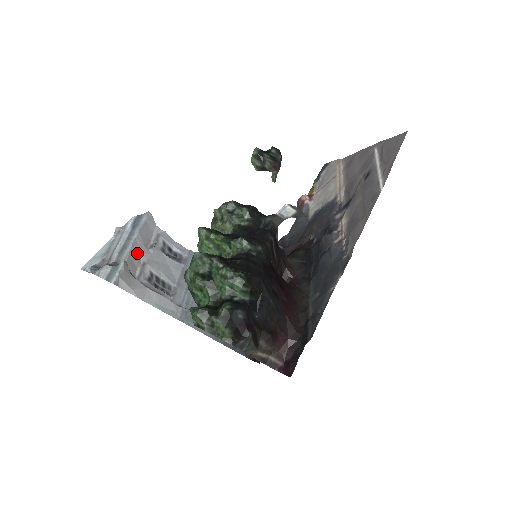
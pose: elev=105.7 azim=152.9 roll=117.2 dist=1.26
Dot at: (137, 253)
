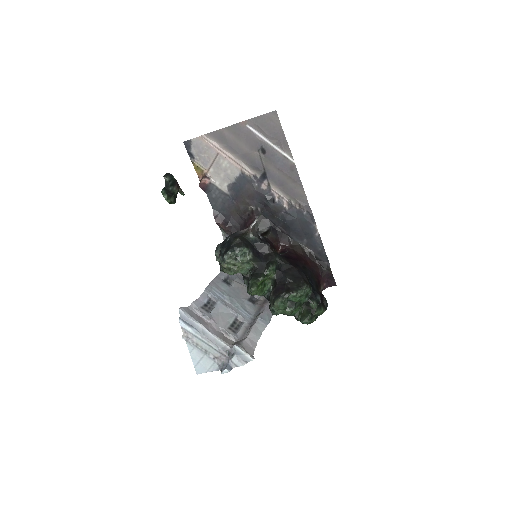
Dot at: (217, 333)
